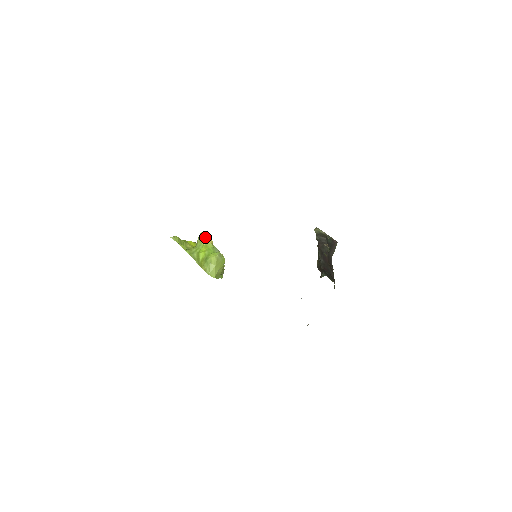
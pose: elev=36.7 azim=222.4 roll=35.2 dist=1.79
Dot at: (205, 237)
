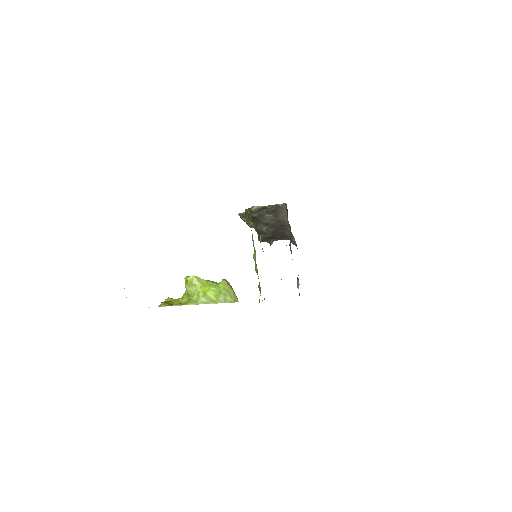
Dot at: (195, 278)
